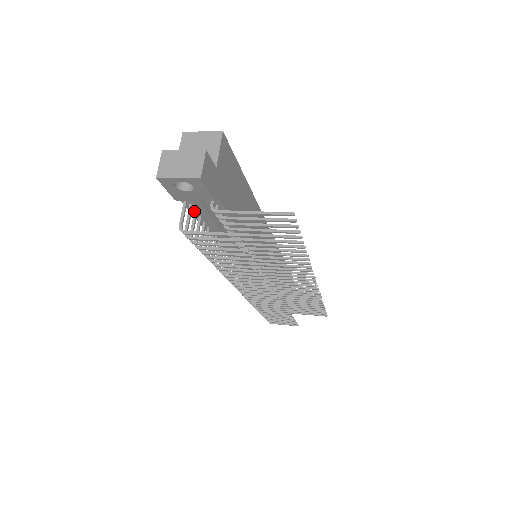
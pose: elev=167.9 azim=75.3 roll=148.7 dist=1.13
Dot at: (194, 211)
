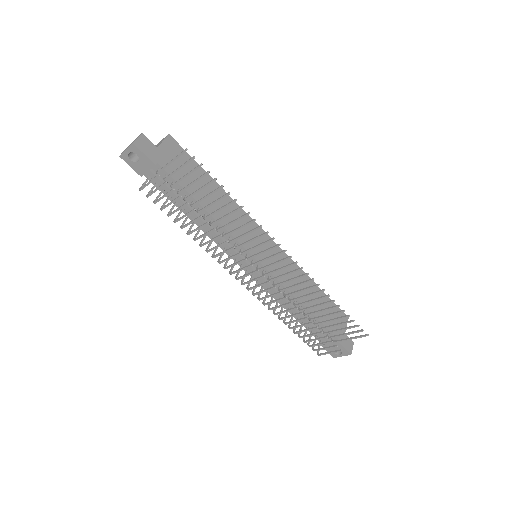
Dot at: (162, 190)
